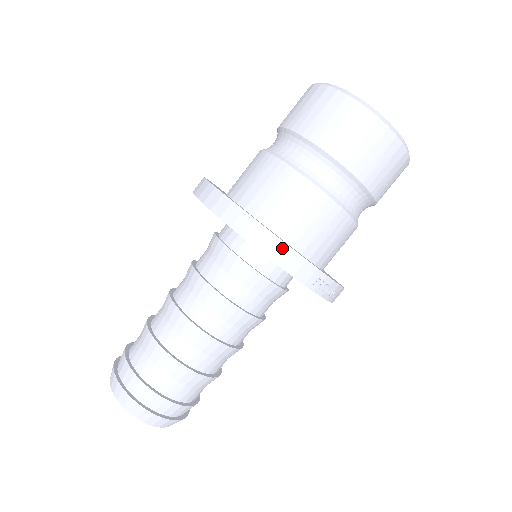
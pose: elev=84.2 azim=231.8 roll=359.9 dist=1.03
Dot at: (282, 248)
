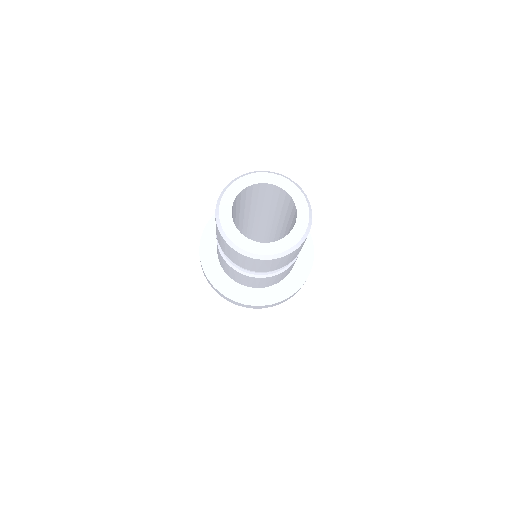
Dot at: (256, 307)
